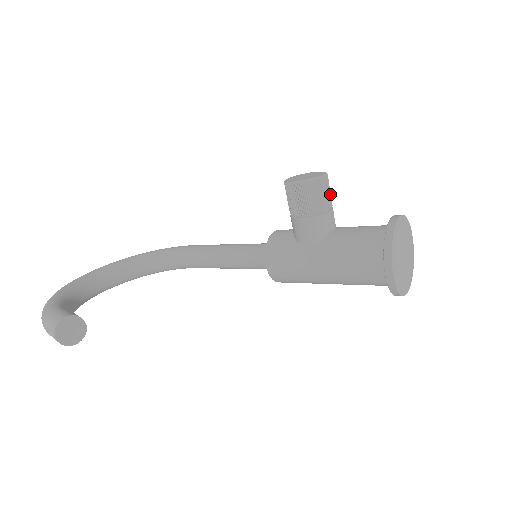
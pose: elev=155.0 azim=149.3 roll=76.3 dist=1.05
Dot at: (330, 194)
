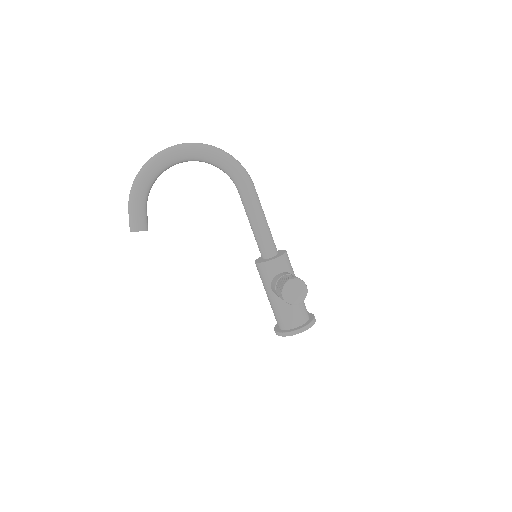
Dot at: occluded
